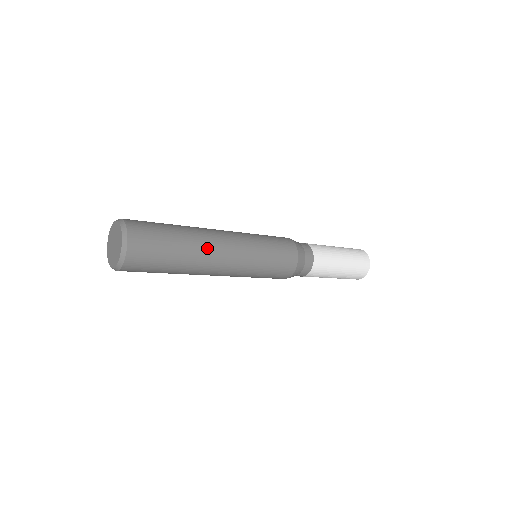
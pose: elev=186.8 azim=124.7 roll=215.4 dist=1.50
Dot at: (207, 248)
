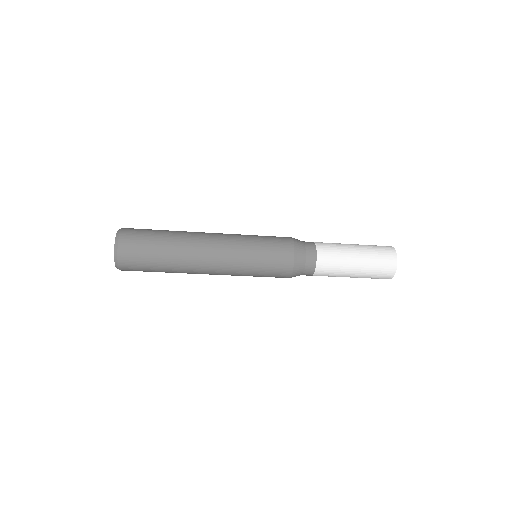
Dot at: (191, 251)
